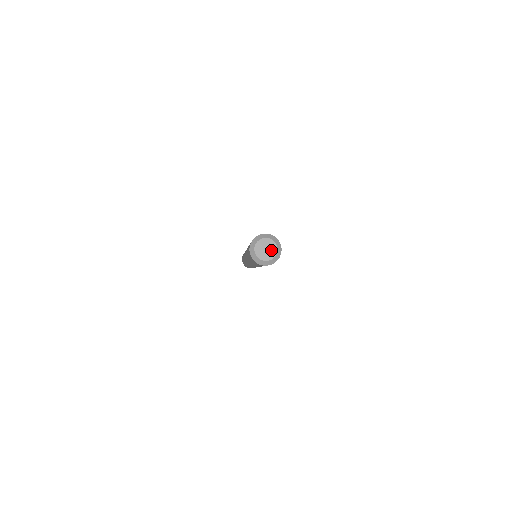
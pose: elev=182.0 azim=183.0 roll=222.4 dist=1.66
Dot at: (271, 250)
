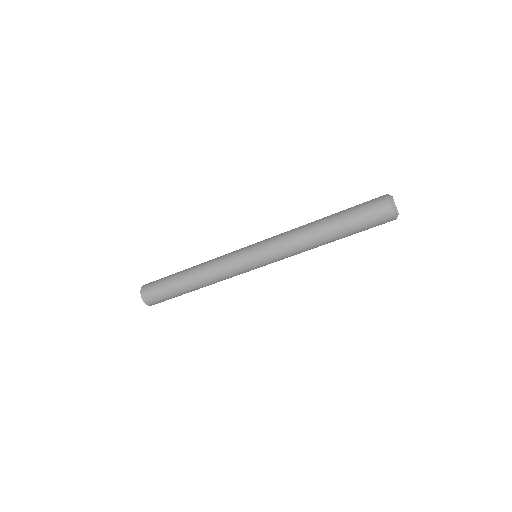
Dot at: occluded
